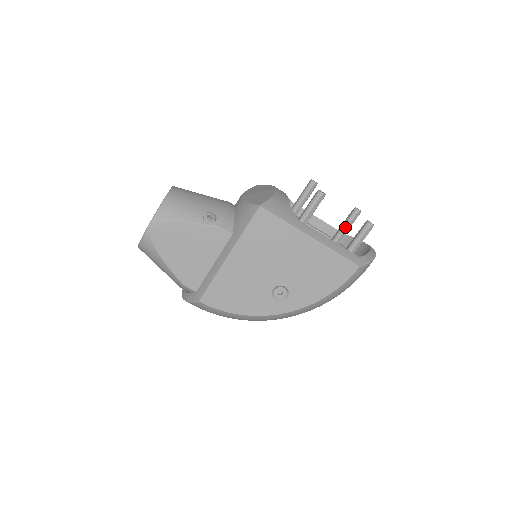
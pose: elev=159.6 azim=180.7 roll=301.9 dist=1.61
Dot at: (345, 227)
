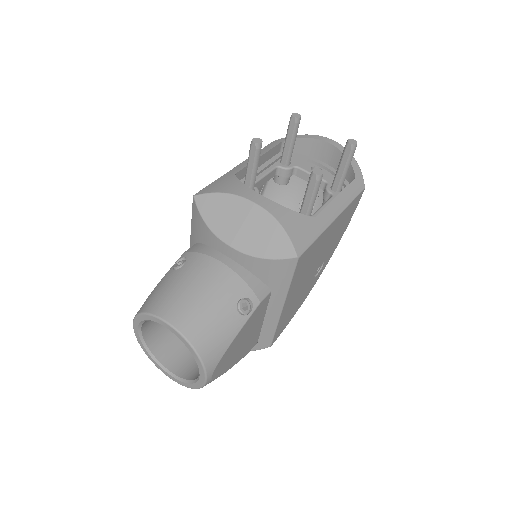
Dot at: (294, 143)
